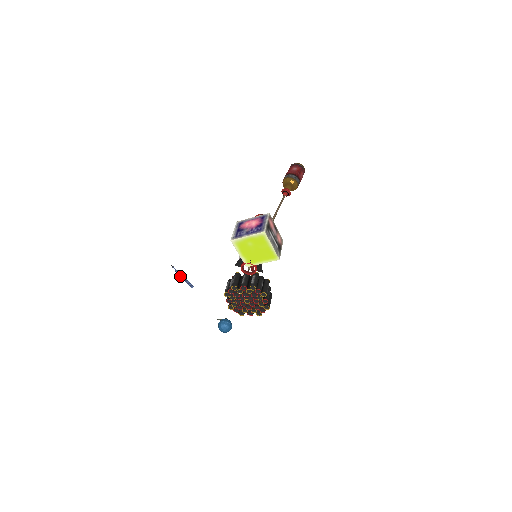
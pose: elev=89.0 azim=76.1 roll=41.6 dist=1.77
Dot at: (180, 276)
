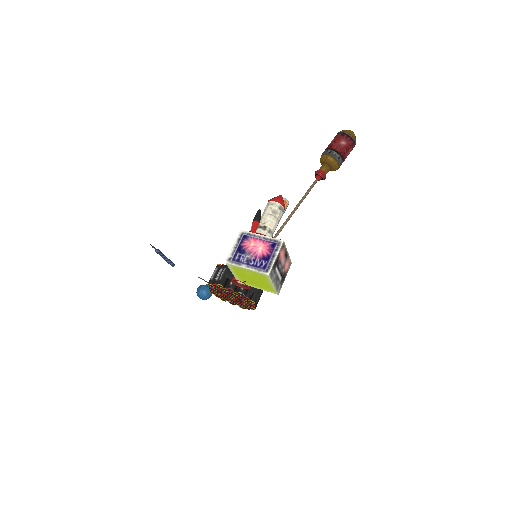
Dot at: (160, 255)
